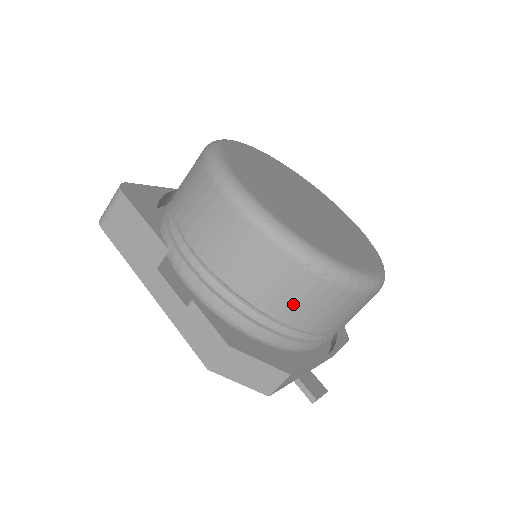
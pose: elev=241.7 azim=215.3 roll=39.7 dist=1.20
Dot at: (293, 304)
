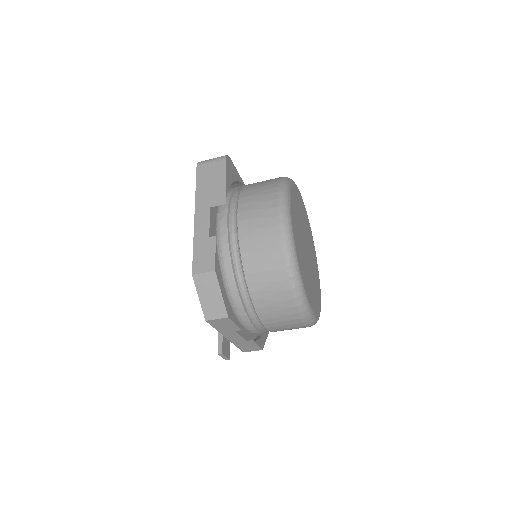
Dot at: (263, 282)
